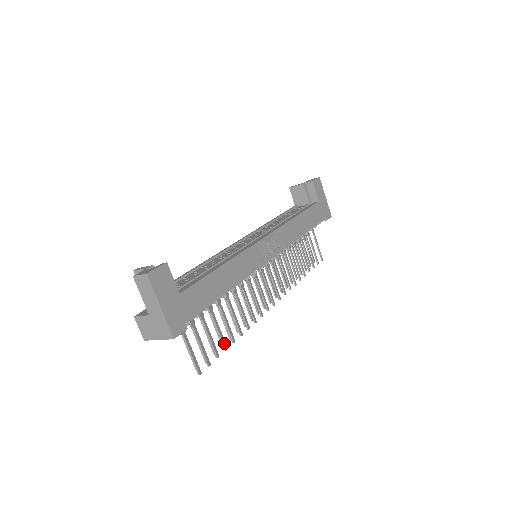
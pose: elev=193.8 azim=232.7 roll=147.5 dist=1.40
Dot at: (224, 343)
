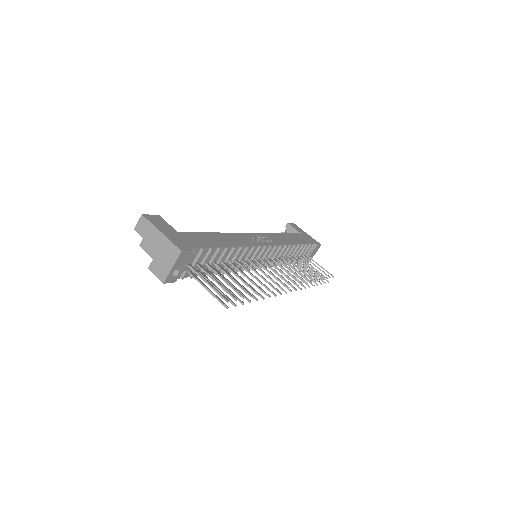
Dot at: (246, 291)
